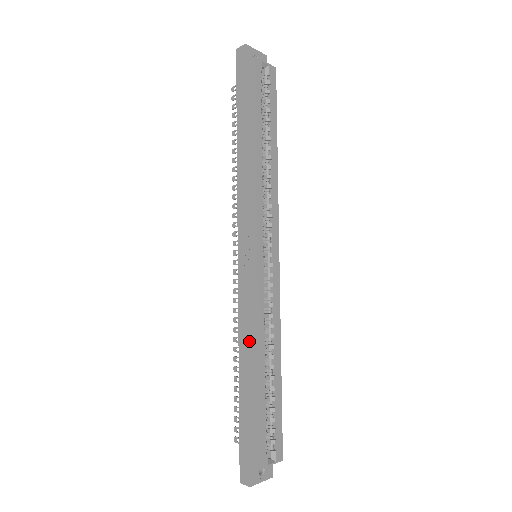
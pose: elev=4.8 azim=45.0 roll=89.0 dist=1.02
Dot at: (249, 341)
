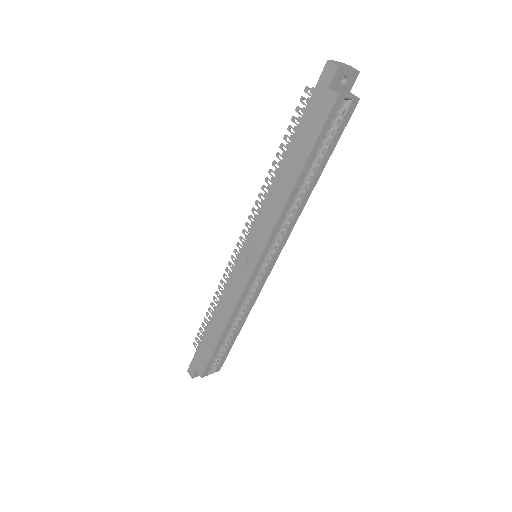
Dot at: (224, 313)
